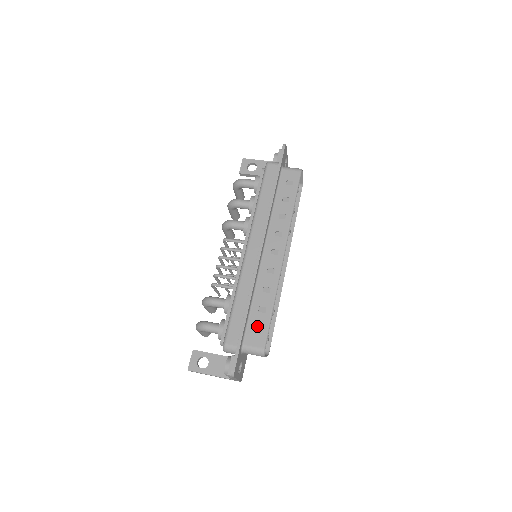
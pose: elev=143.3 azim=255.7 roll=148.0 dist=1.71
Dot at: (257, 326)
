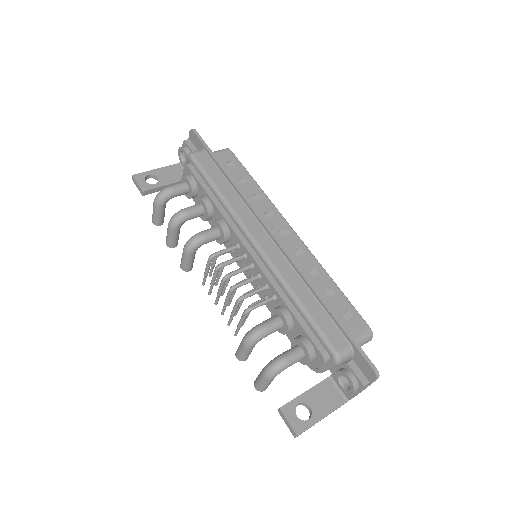
Dot at: (343, 312)
